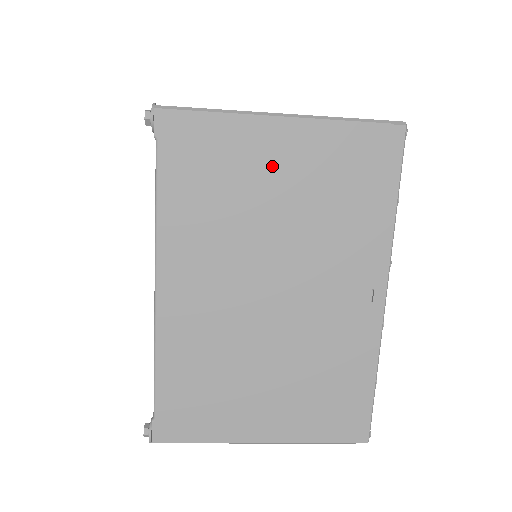
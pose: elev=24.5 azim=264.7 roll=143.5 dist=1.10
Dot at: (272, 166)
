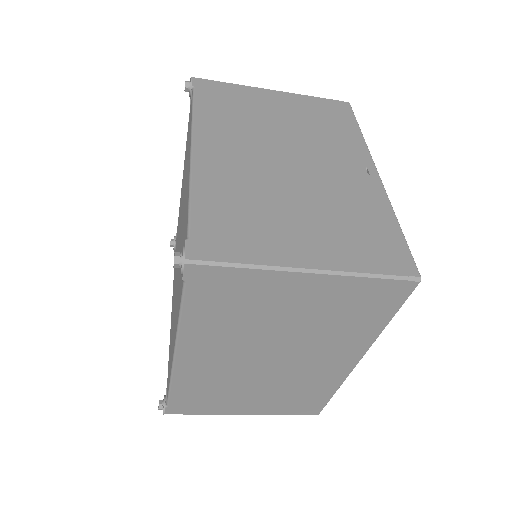
Dot at: (272, 106)
